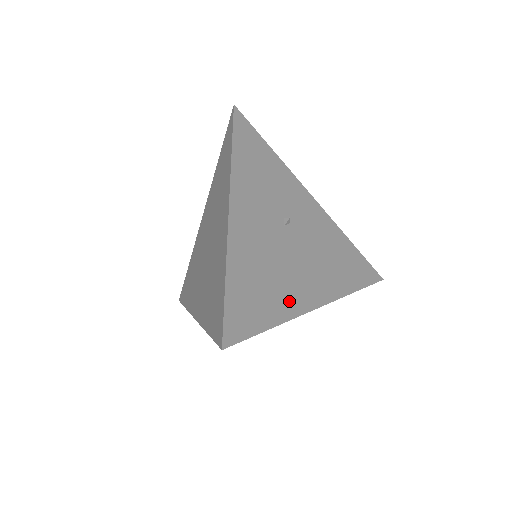
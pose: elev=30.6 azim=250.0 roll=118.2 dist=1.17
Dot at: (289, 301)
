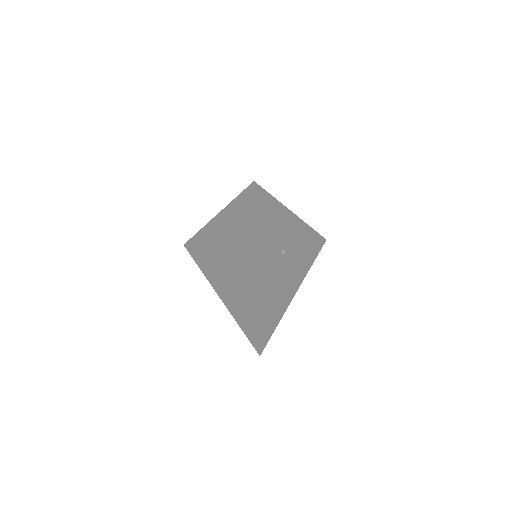
Dot at: (284, 303)
